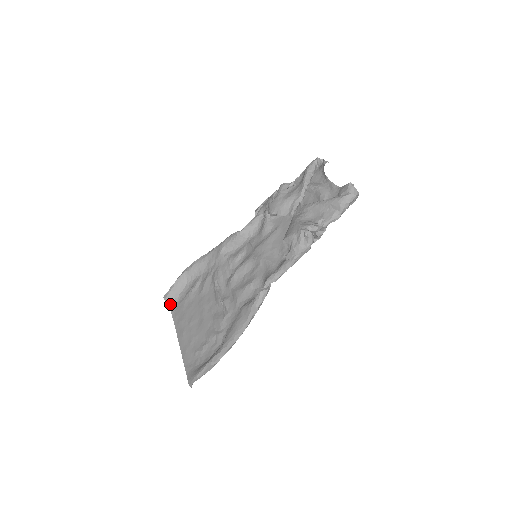
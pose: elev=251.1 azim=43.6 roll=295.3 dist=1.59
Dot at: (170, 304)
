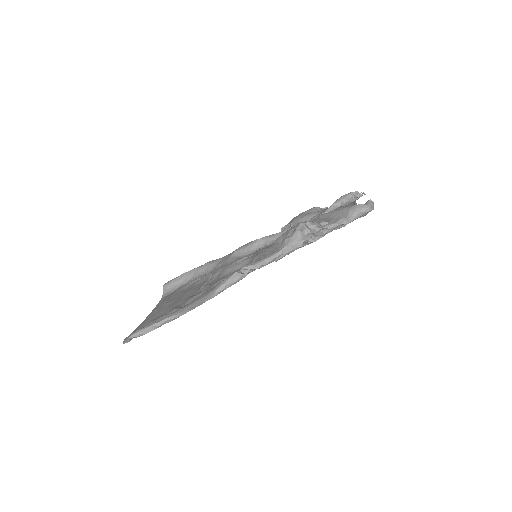
Dot at: (166, 291)
